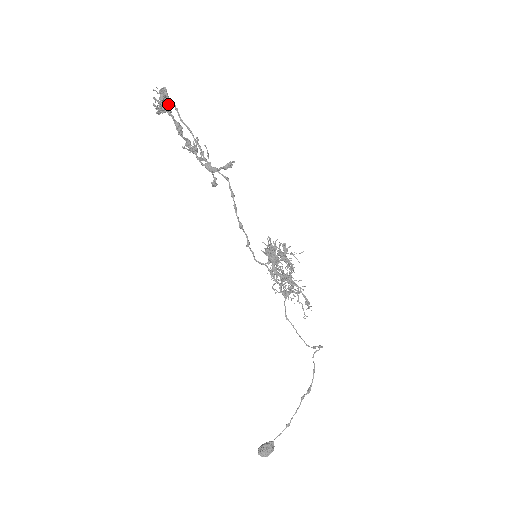
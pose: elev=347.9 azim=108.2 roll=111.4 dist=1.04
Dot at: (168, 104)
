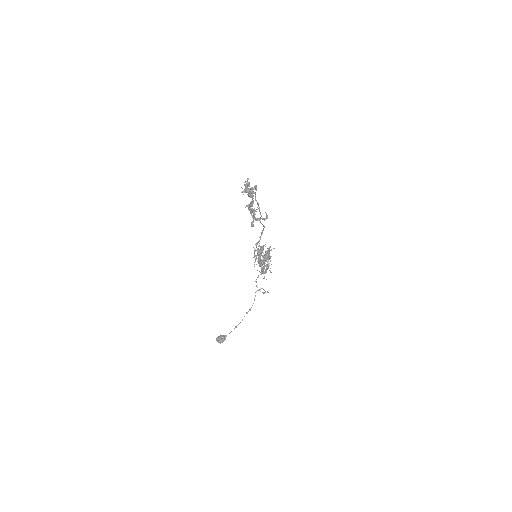
Dot at: (252, 191)
